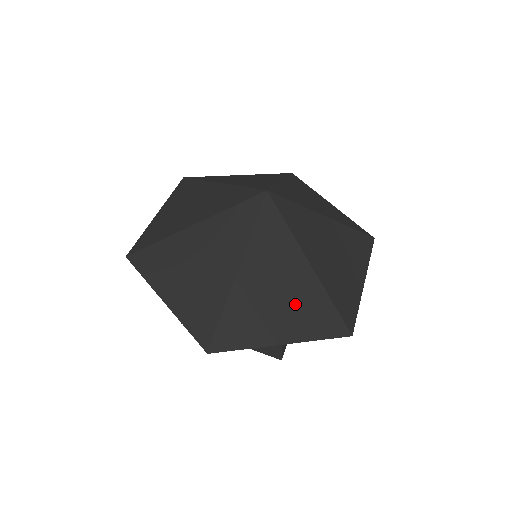
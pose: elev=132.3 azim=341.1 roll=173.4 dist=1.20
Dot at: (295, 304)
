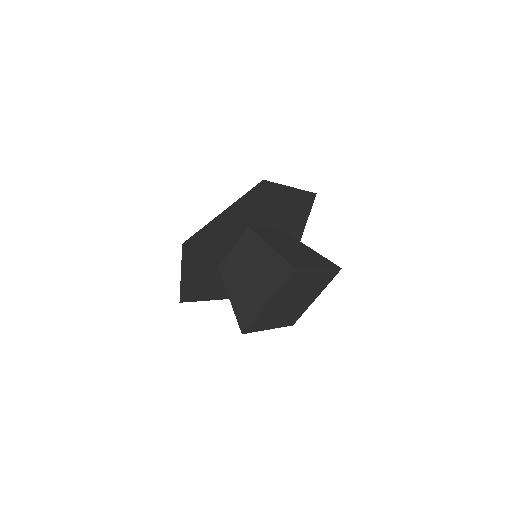
Dot at: occluded
